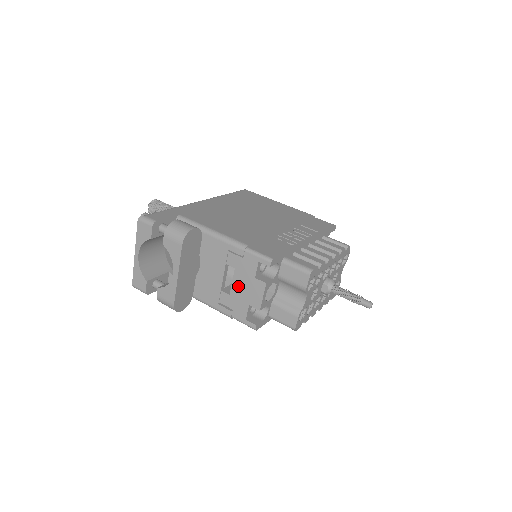
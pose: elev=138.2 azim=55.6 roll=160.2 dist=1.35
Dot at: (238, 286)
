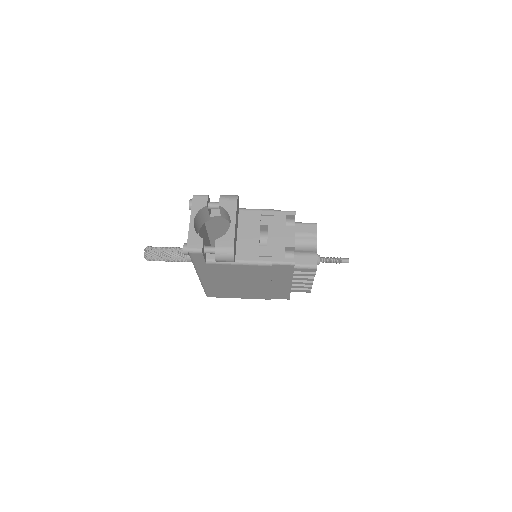
Dot at: (273, 237)
